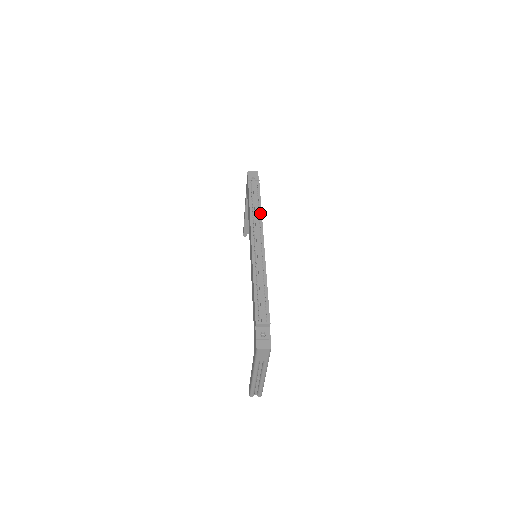
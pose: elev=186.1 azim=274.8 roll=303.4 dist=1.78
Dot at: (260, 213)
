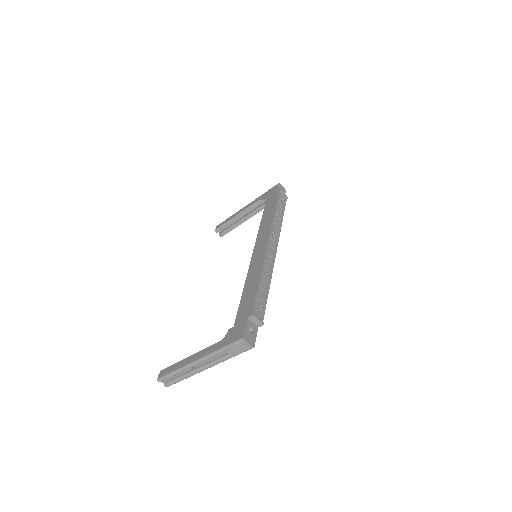
Dot at: (281, 224)
